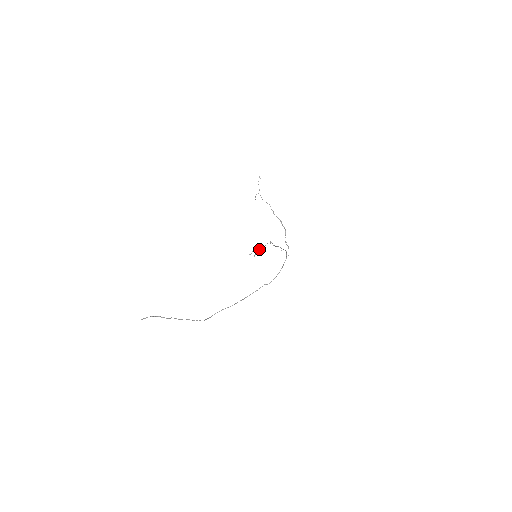
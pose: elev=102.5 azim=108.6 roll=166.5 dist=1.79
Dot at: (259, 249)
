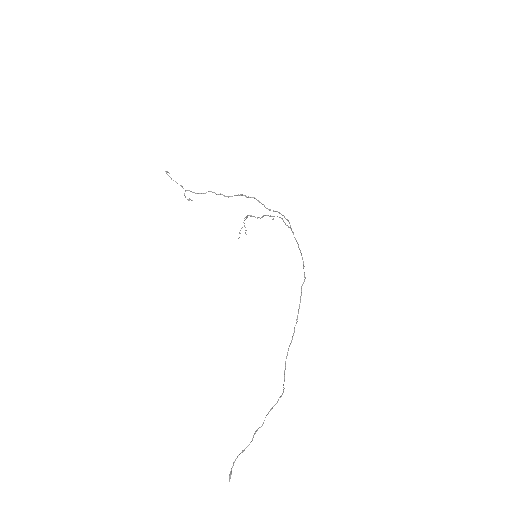
Dot at: occluded
